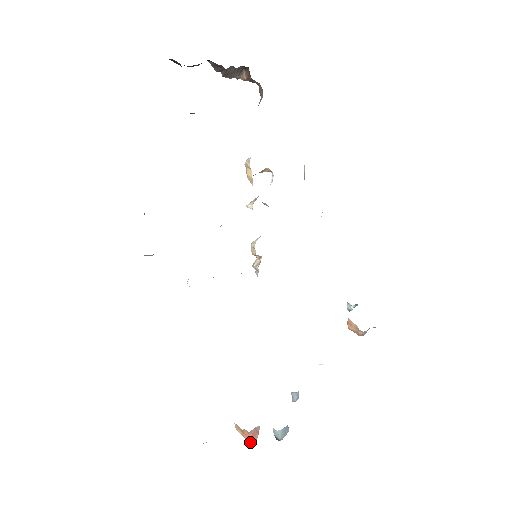
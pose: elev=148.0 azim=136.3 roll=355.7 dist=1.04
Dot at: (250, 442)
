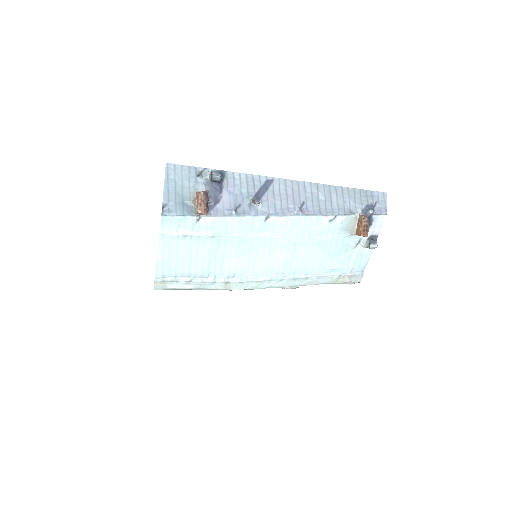
Dot at: (198, 193)
